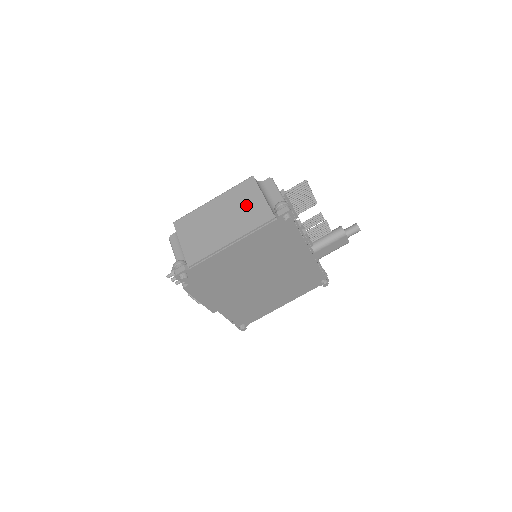
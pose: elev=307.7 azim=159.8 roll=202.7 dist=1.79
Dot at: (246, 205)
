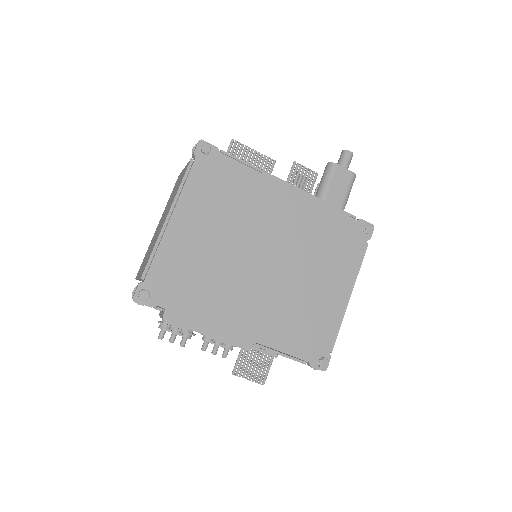
Dot at: (175, 189)
